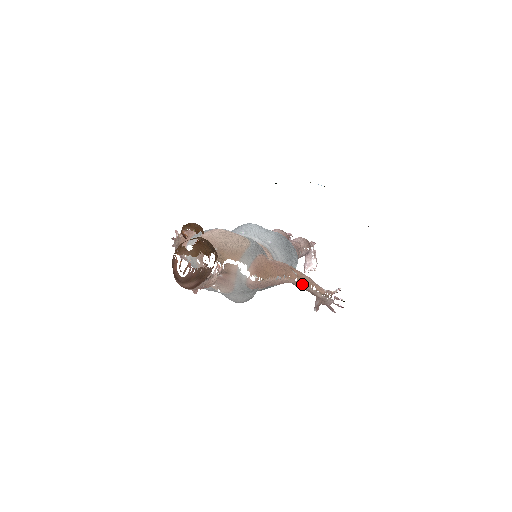
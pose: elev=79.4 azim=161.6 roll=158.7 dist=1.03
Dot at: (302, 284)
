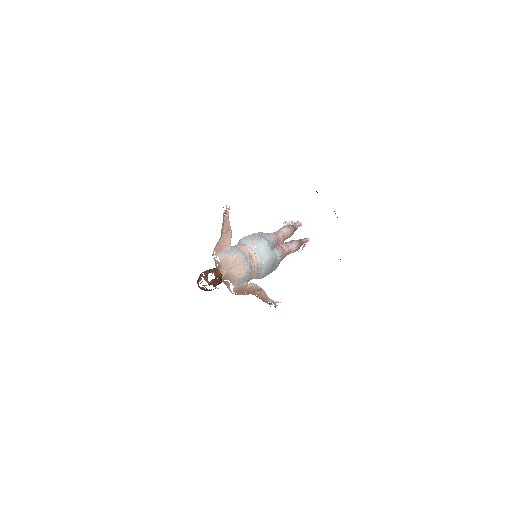
Dot at: occluded
